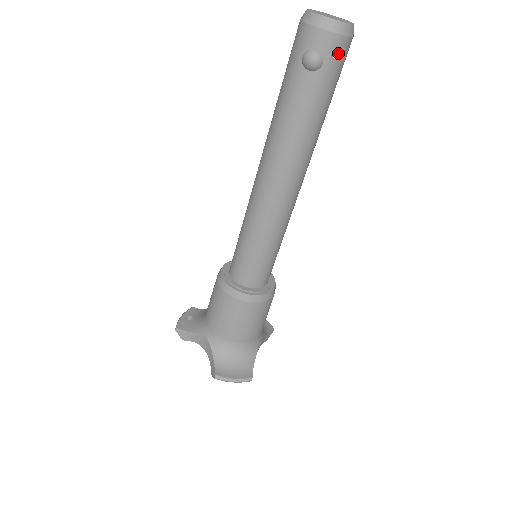
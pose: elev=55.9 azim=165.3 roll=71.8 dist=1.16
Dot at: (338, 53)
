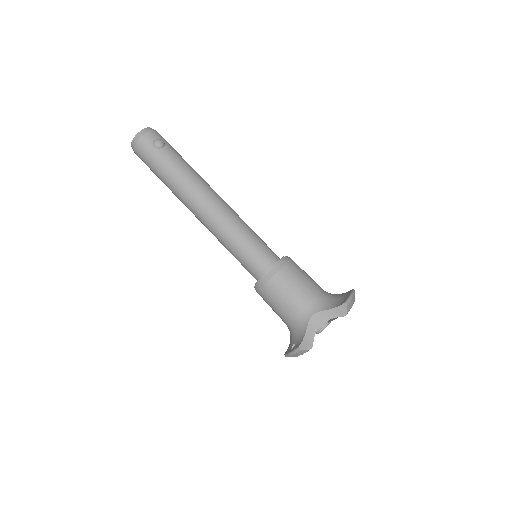
Dot at: (162, 137)
